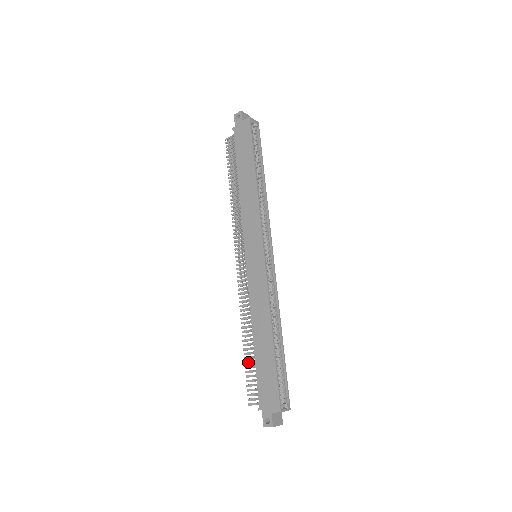
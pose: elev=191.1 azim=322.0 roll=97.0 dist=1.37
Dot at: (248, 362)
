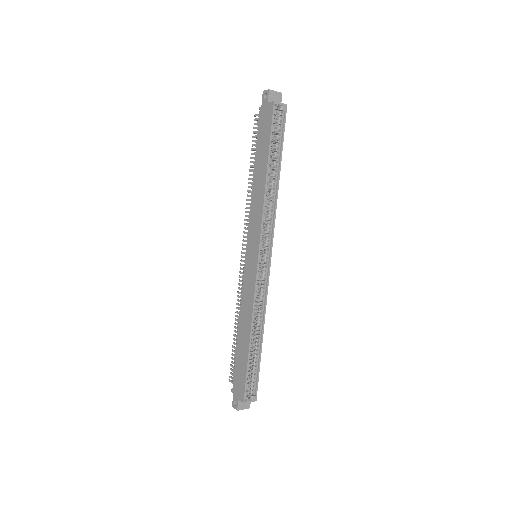
Dot at: (234, 347)
